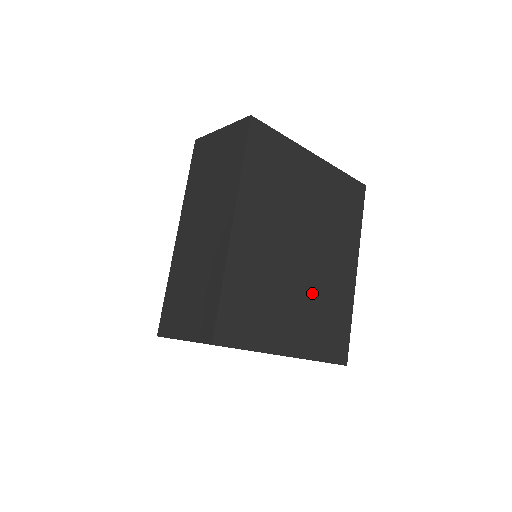
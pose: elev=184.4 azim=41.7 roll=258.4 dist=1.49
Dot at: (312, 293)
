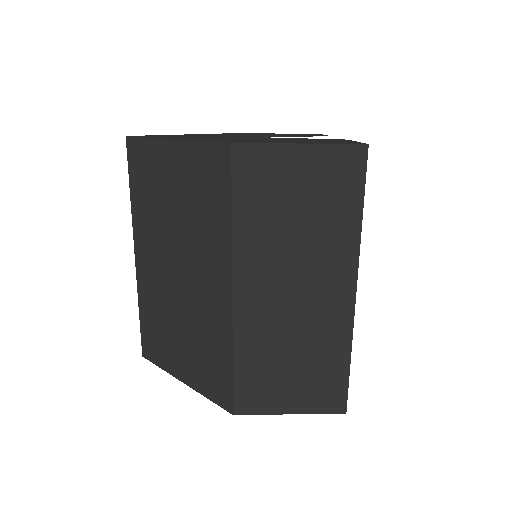
Dot at: occluded
